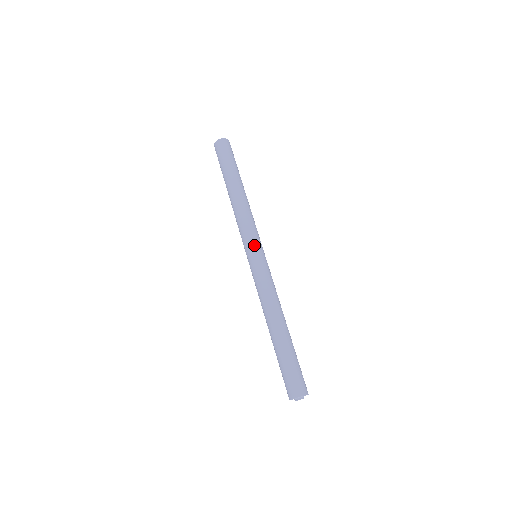
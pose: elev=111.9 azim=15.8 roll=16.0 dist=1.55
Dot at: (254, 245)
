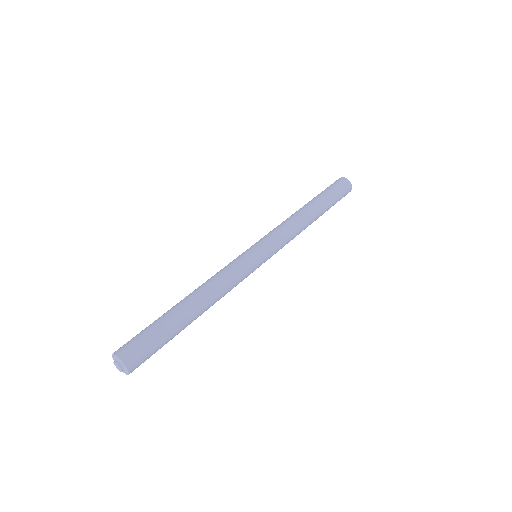
Dot at: (263, 244)
